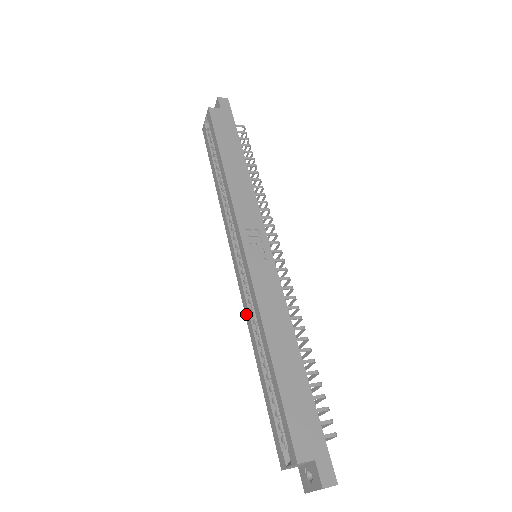
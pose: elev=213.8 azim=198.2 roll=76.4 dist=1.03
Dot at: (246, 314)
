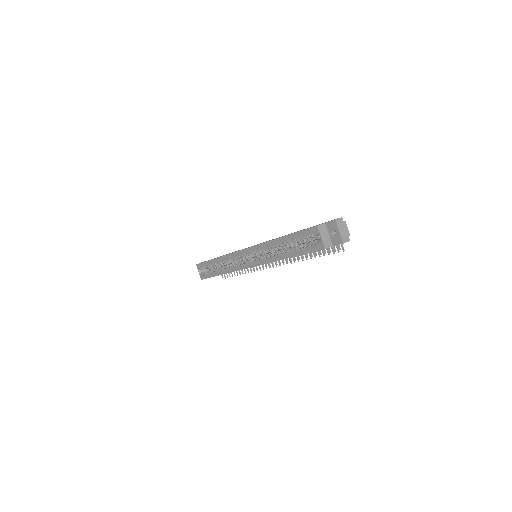
Dot at: (267, 261)
